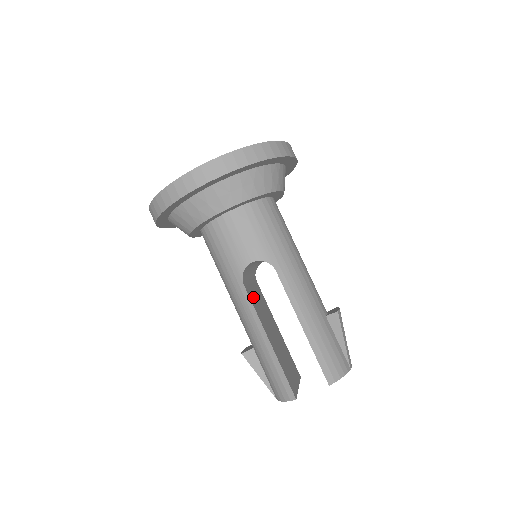
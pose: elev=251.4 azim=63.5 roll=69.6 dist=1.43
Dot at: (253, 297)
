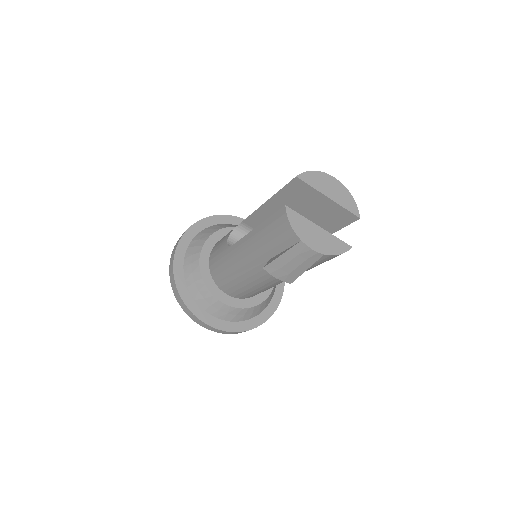
Dot at: occluded
